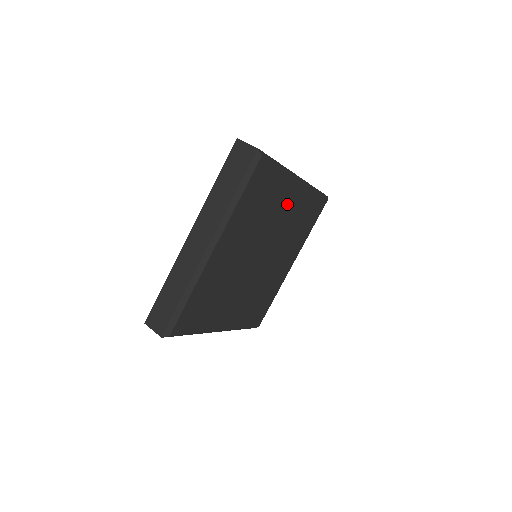
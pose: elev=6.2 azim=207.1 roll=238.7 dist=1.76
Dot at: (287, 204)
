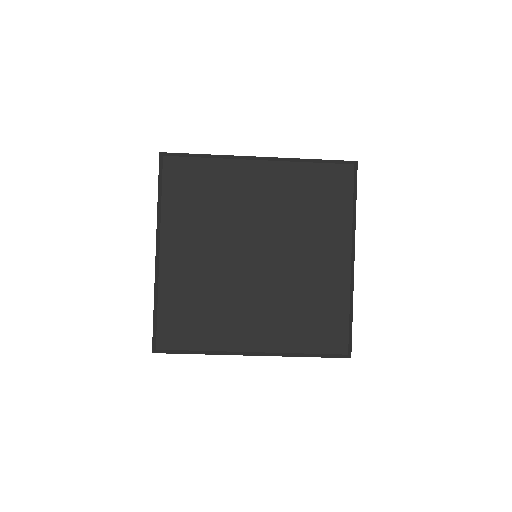
Dot at: (256, 188)
